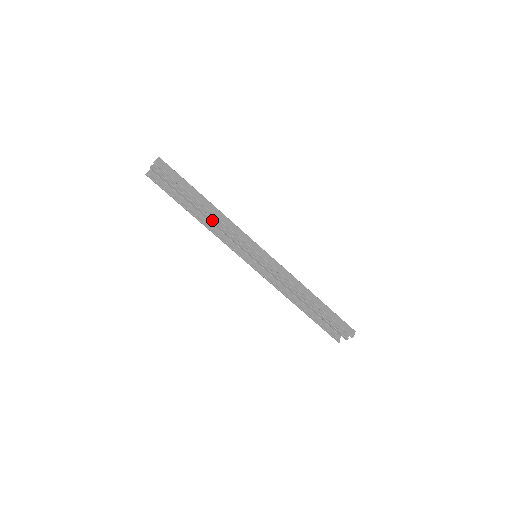
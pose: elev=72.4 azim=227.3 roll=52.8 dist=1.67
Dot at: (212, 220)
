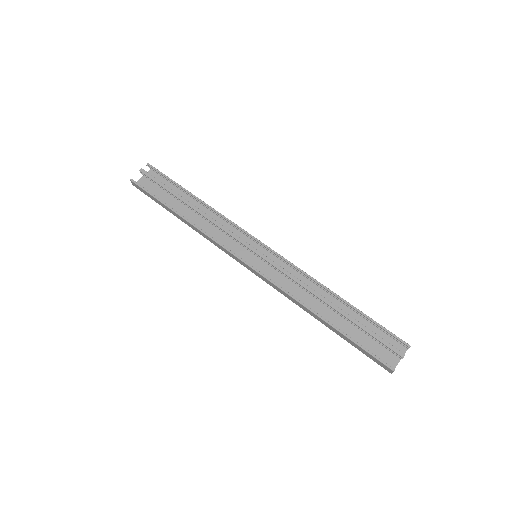
Dot at: (205, 213)
